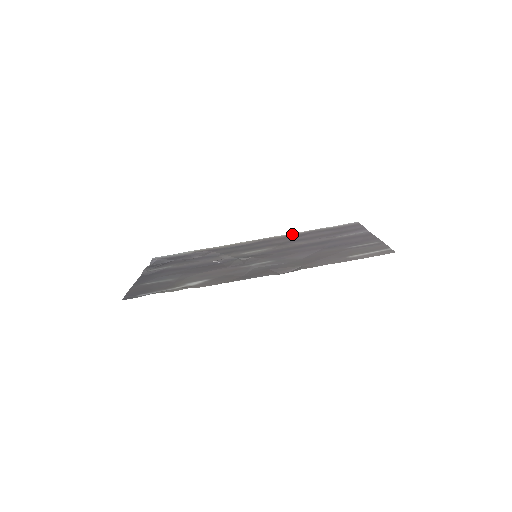
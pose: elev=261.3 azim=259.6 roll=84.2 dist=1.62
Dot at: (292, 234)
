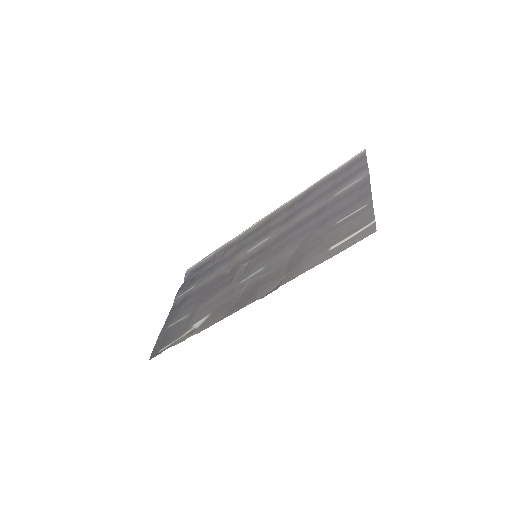
Dot at: (298, 196)
